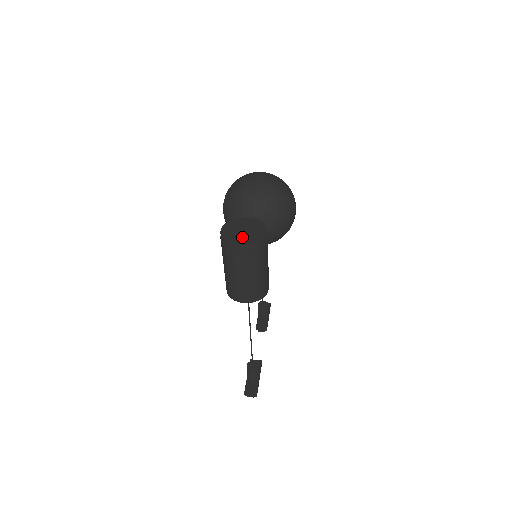
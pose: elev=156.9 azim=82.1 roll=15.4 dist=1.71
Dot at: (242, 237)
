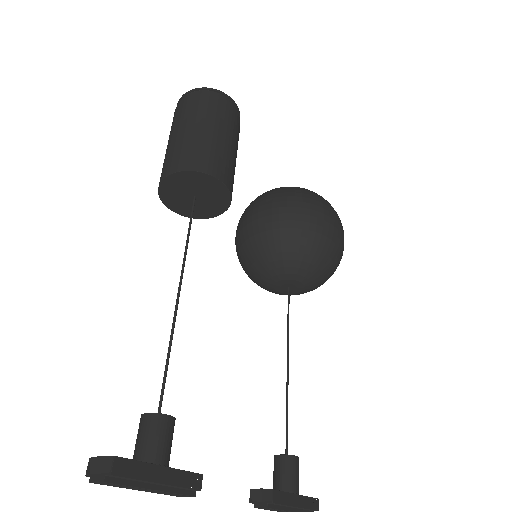
Dot at: occluded
